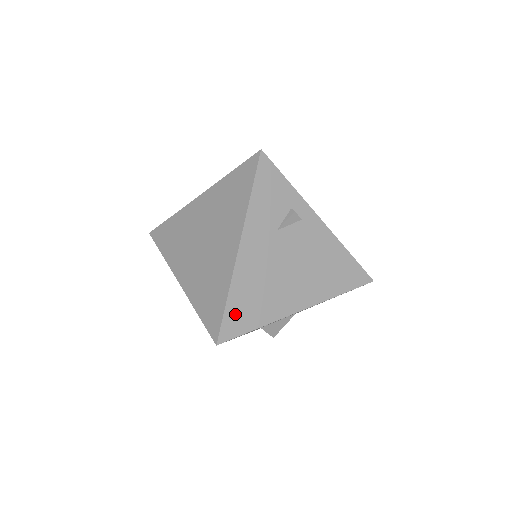
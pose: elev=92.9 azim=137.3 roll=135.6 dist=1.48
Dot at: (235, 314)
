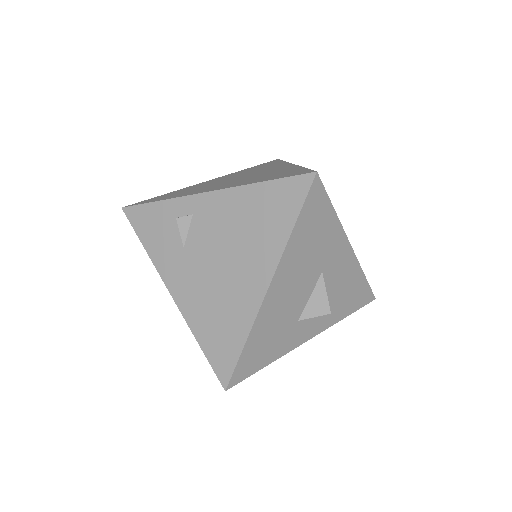
Dot at: (216, 351)
